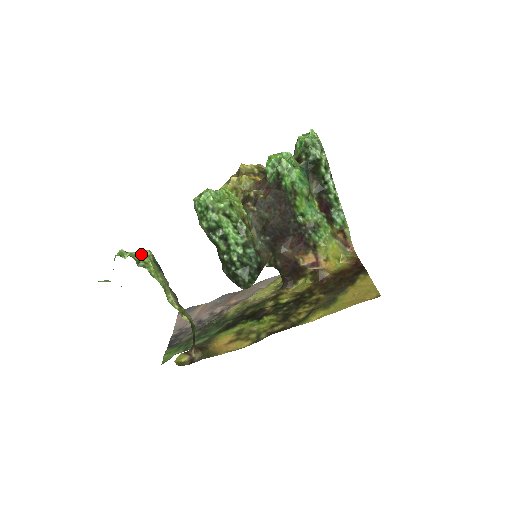
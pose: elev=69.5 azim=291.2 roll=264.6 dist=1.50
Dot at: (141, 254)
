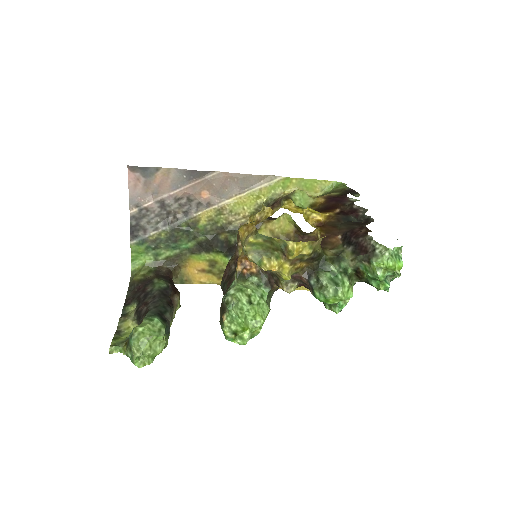
Dot at: (155, 342)
